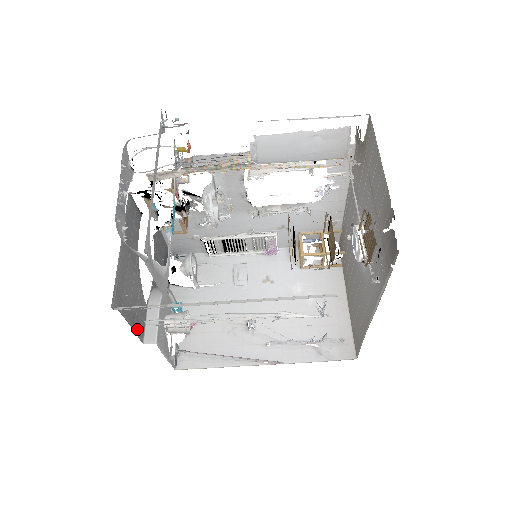
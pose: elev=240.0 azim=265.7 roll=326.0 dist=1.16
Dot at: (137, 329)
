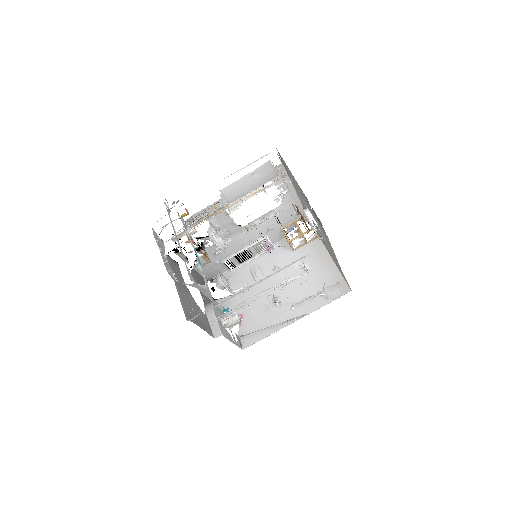
Dot at: (207, 330)
